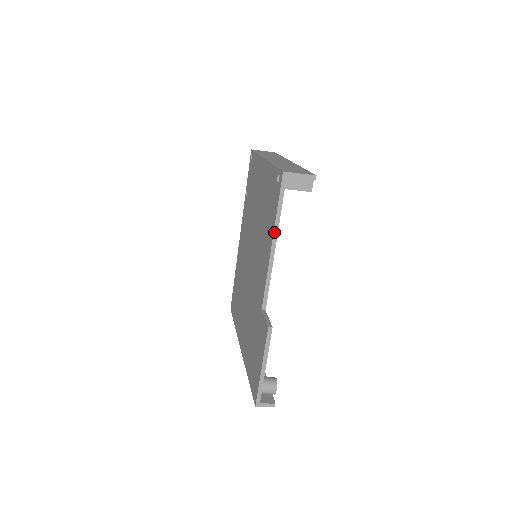
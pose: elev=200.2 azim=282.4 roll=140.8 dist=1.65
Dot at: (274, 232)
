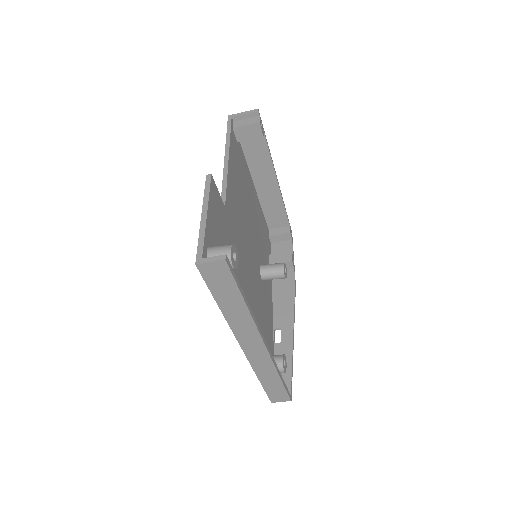
Dot at: (226, 149)
